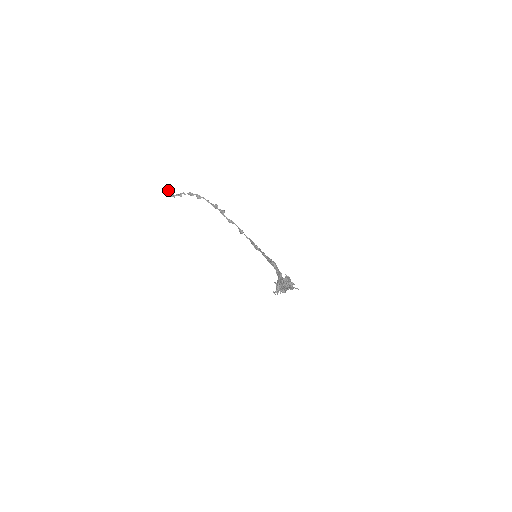
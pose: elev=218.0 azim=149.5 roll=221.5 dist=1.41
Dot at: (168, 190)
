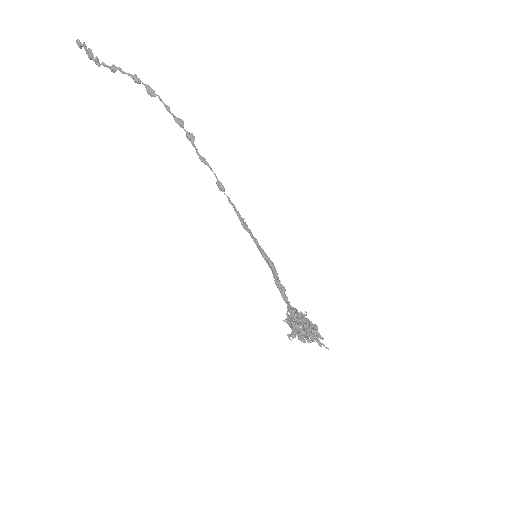
Dot at: occluded
